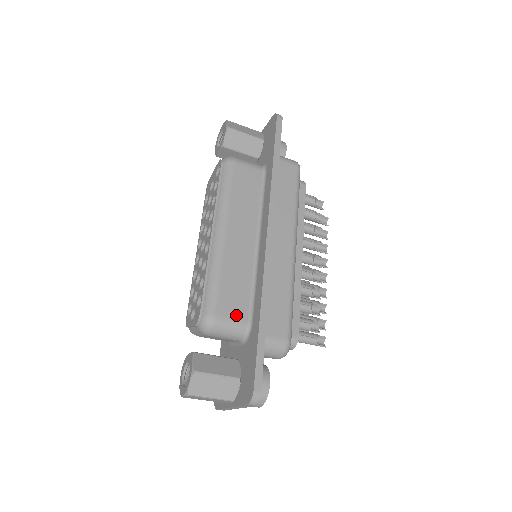
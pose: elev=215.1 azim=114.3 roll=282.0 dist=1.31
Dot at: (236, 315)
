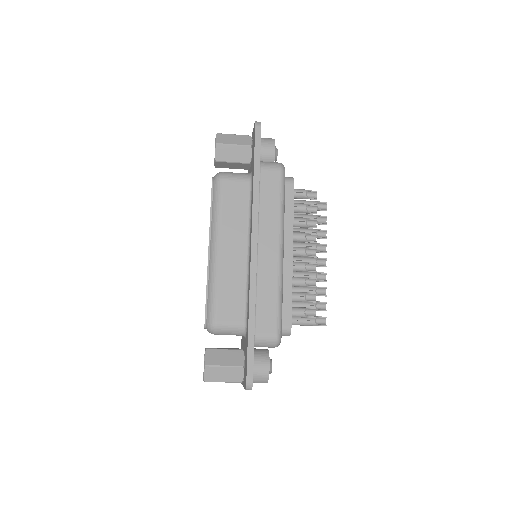
Dot at: (233, 318)
